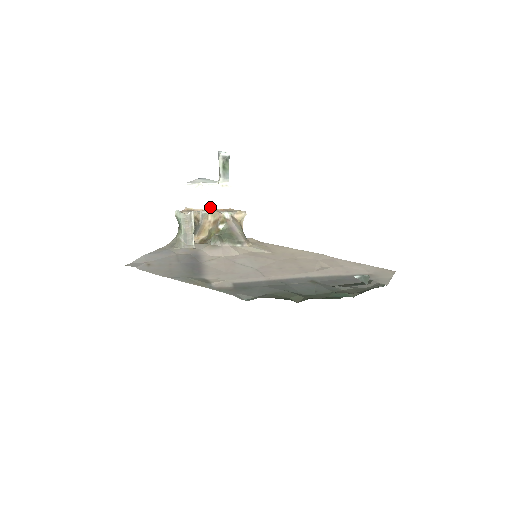
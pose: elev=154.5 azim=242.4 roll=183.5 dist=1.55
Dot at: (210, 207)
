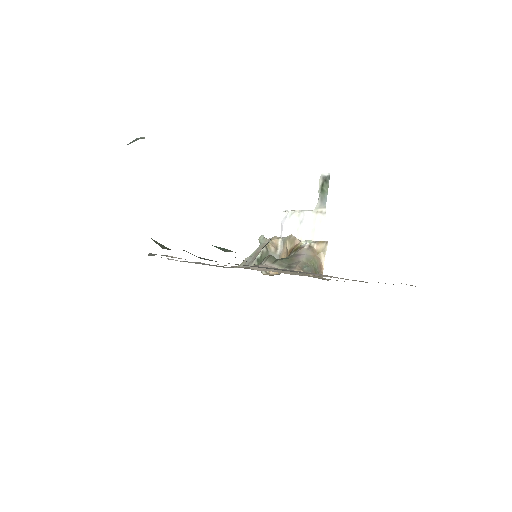
Dot at: (302, 240)
